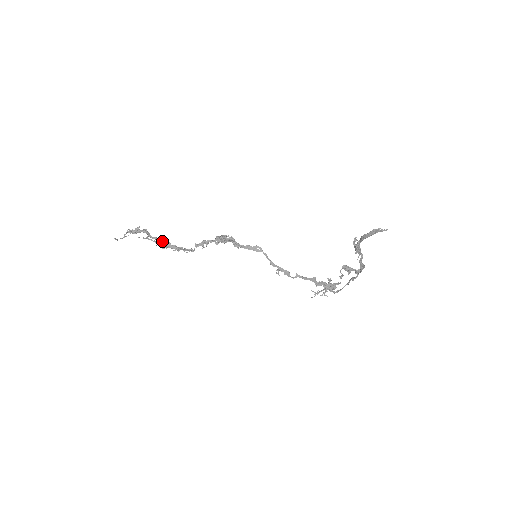
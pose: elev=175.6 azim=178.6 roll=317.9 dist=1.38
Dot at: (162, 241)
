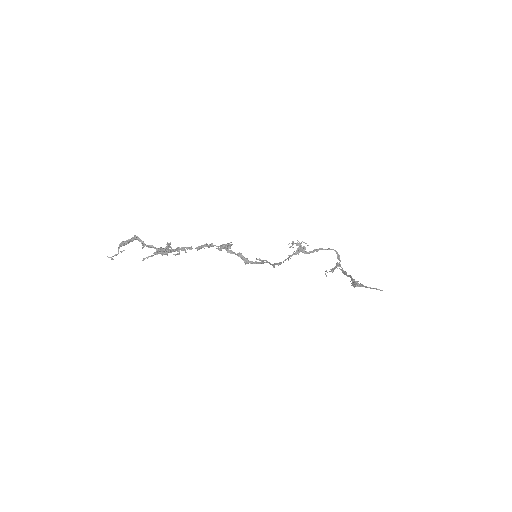
Dot at: (160, 249)
